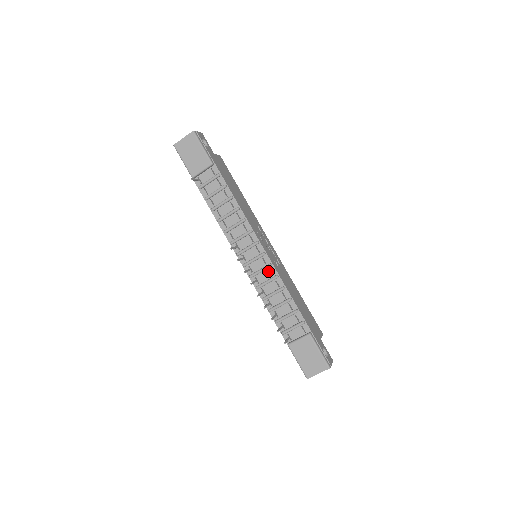
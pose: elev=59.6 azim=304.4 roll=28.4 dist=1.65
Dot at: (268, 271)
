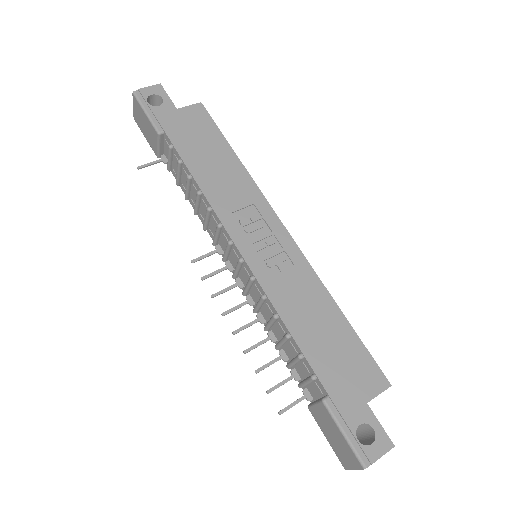
Dot at: (255, 287)
